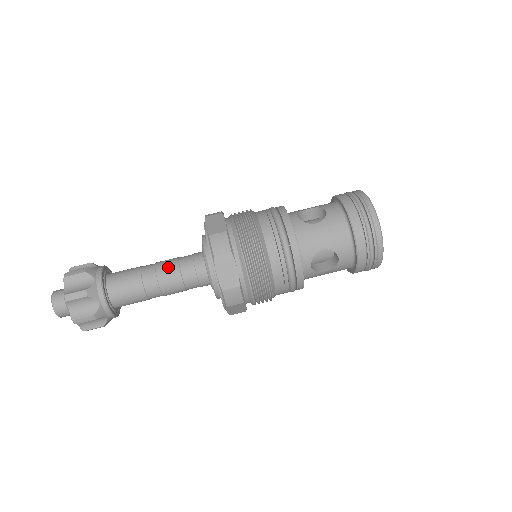
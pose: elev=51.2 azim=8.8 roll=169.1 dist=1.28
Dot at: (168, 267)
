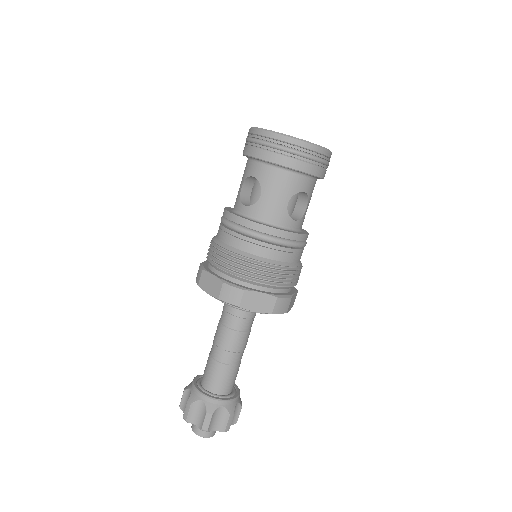
Dot at: (224, 337)
